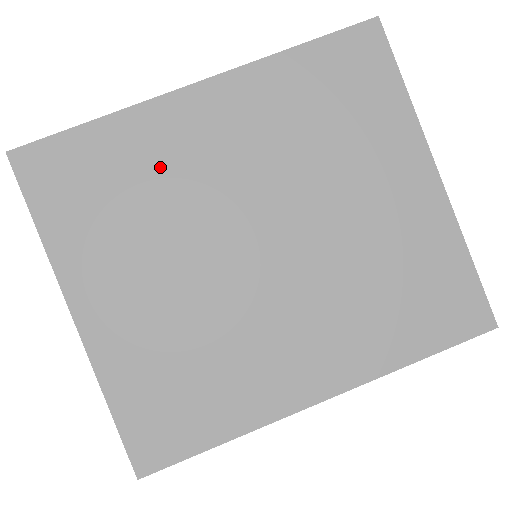
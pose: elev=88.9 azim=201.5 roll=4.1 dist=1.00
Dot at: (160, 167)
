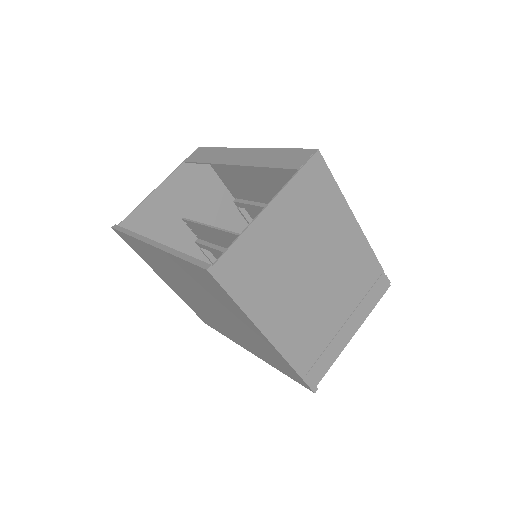
Dot at: (158, 262)
